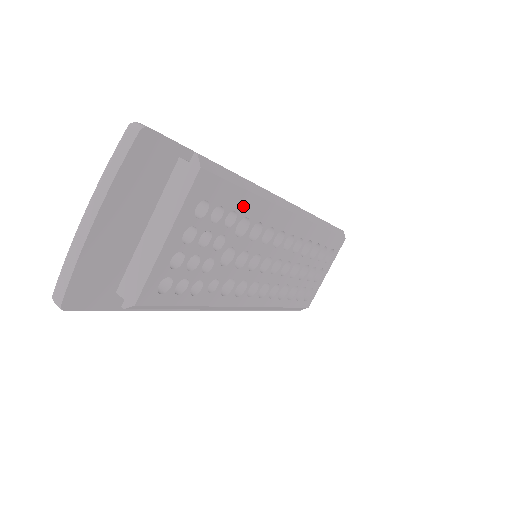
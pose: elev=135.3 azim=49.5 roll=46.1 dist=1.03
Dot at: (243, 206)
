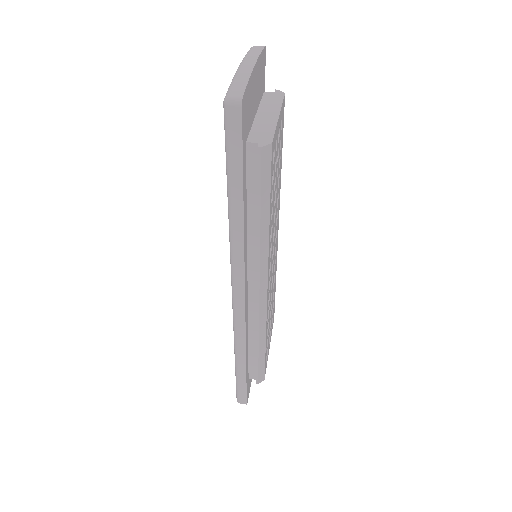
Dot at: (280, 163)
